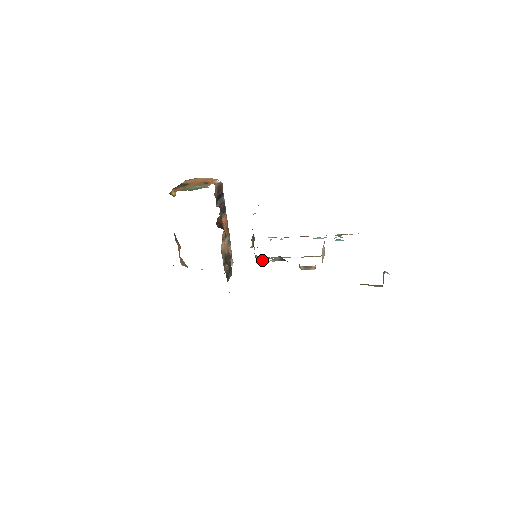
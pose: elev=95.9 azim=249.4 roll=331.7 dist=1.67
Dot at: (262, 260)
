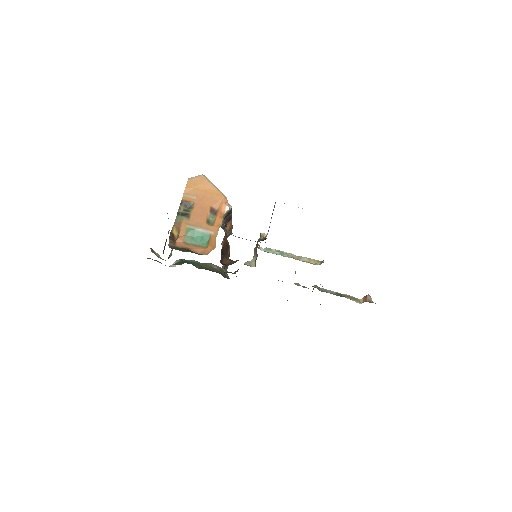
Dot at: occluded
